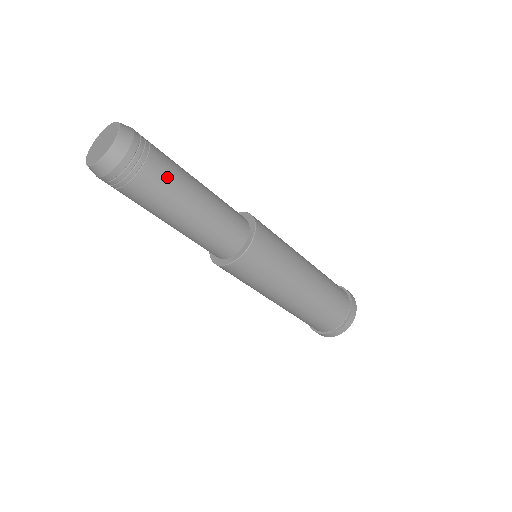
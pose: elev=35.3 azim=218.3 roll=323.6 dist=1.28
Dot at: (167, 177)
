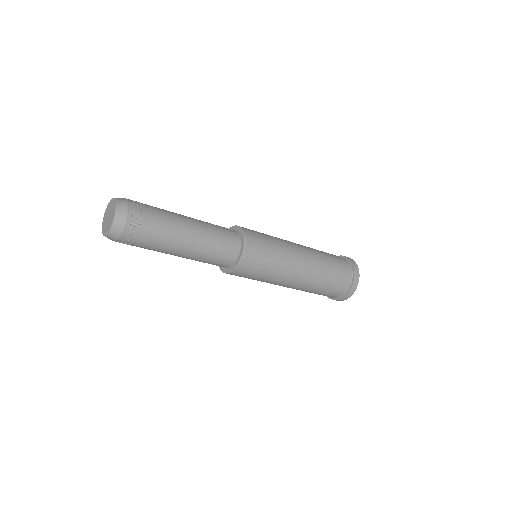
Dot at: (153, 246)
